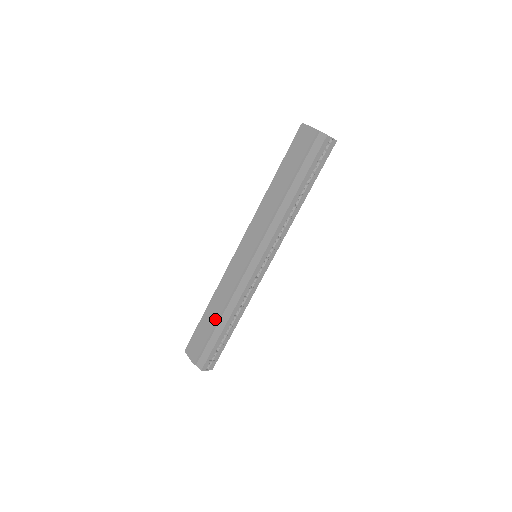
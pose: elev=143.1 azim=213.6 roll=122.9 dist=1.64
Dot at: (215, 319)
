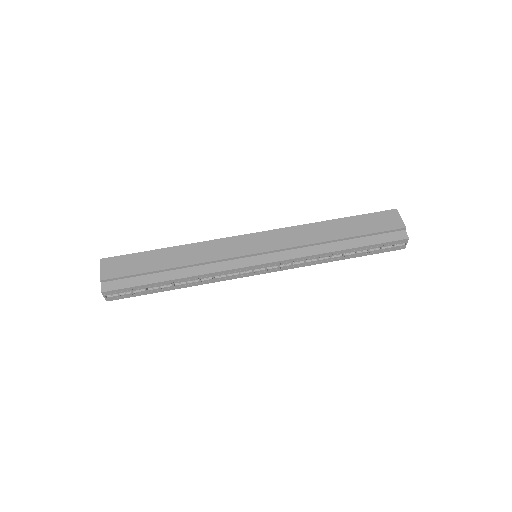
Dot at: (167, 265)
